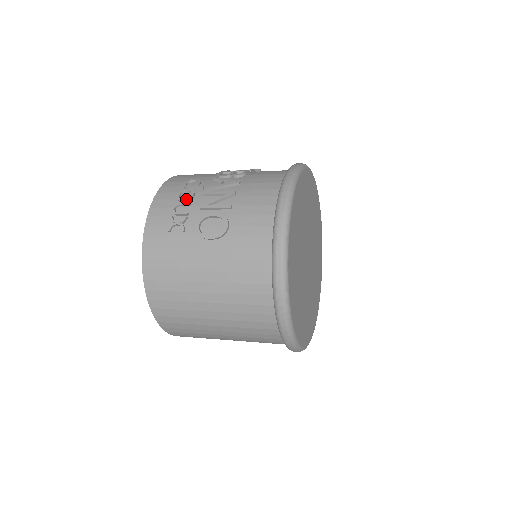
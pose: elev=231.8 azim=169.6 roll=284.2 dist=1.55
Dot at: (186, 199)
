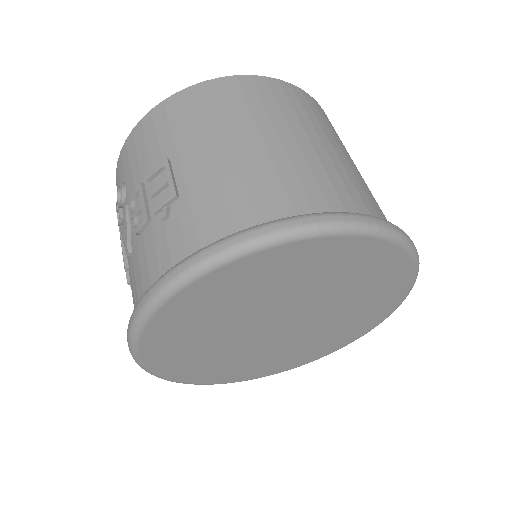
Dot at: occluded
